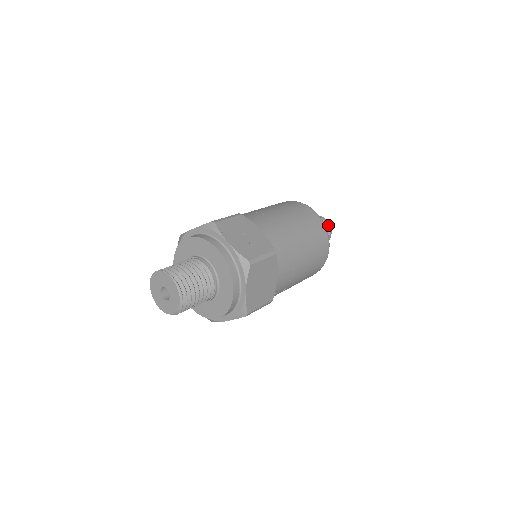
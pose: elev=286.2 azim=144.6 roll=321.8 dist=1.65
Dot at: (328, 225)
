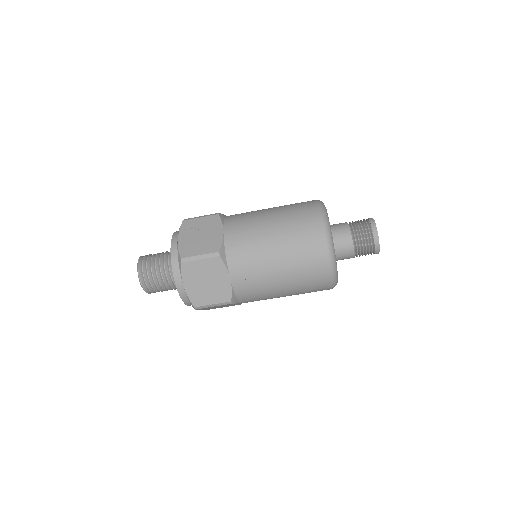
Dot at: (373, 231)
